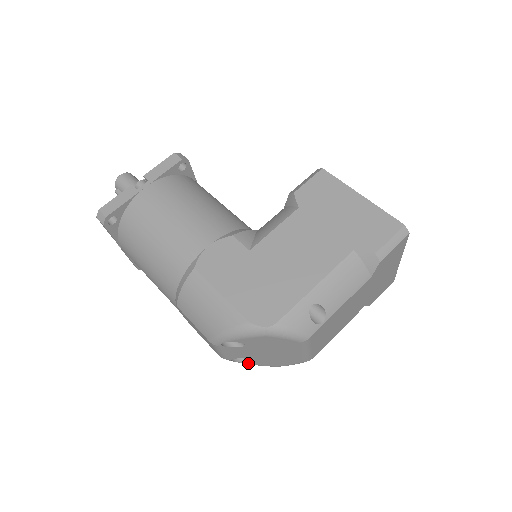
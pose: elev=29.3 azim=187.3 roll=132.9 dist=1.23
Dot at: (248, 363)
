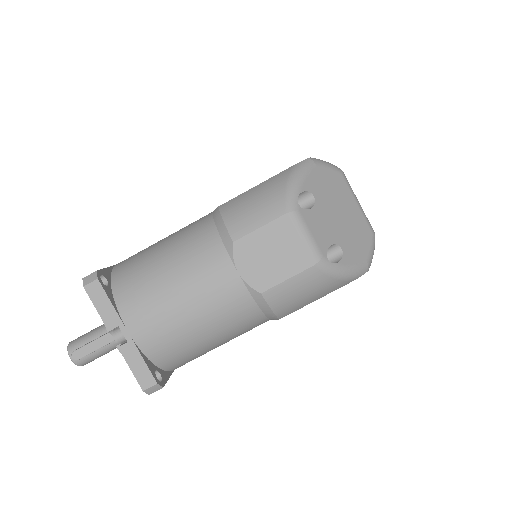
Dot at: (343, 263)
